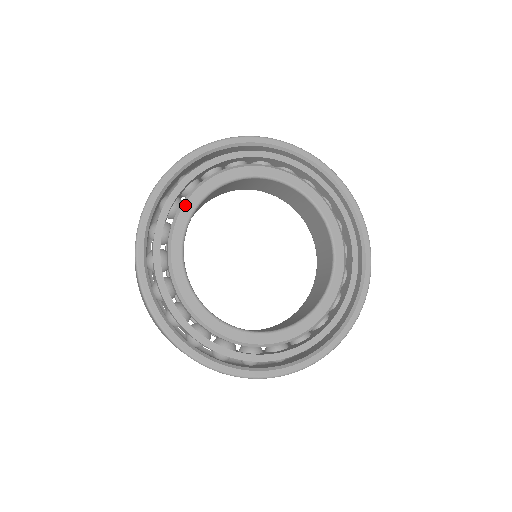
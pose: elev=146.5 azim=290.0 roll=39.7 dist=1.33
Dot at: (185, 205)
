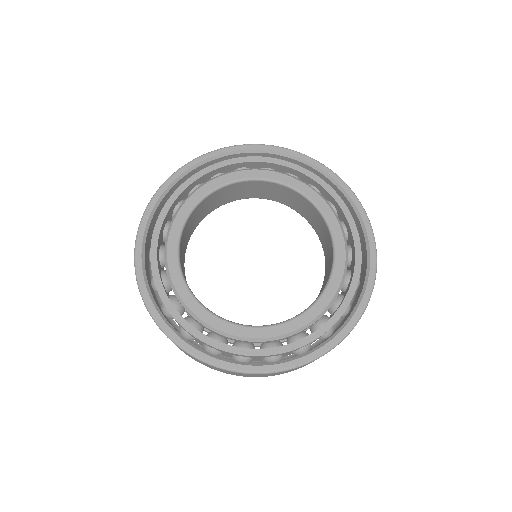
Dot at: (223, 176)
